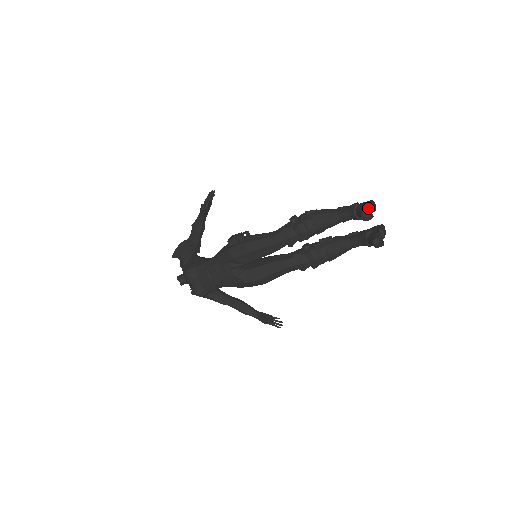
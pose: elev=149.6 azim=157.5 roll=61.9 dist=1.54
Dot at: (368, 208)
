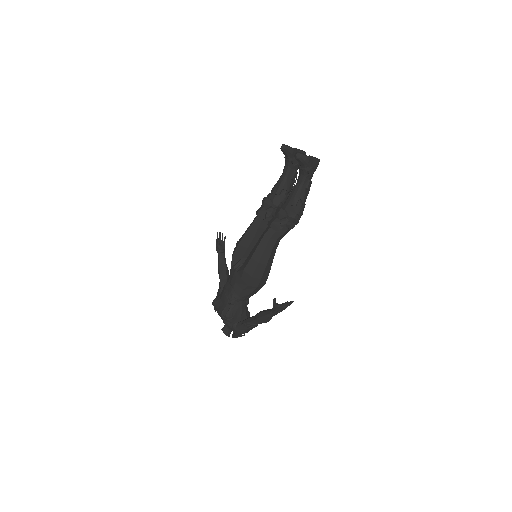
Dot at: (286, 145)
